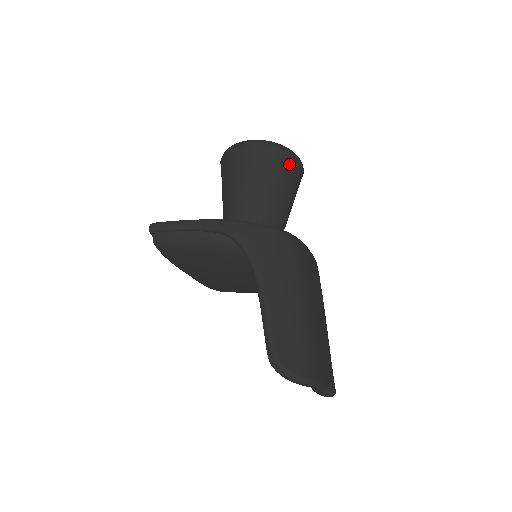
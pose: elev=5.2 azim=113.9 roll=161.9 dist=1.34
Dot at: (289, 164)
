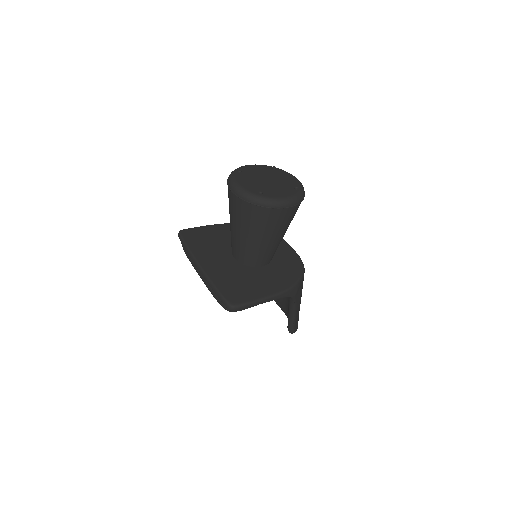
Dot at: occluded
